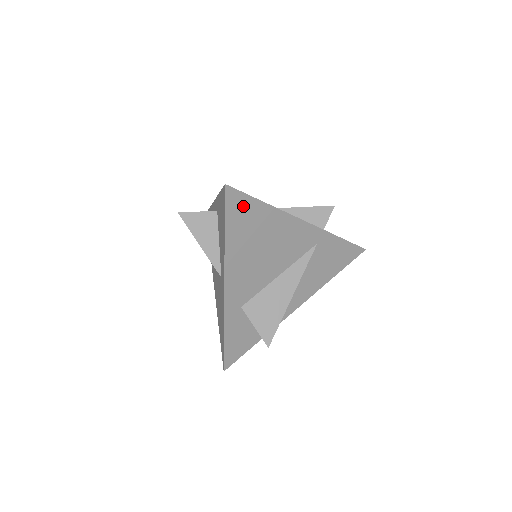
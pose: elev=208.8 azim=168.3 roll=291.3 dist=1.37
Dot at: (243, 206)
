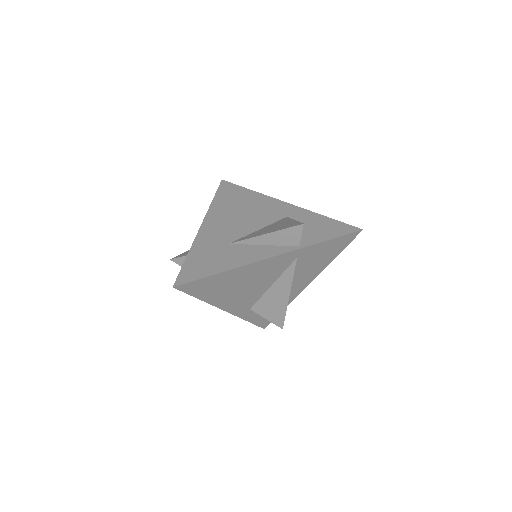
Dot at: (200, 284)
